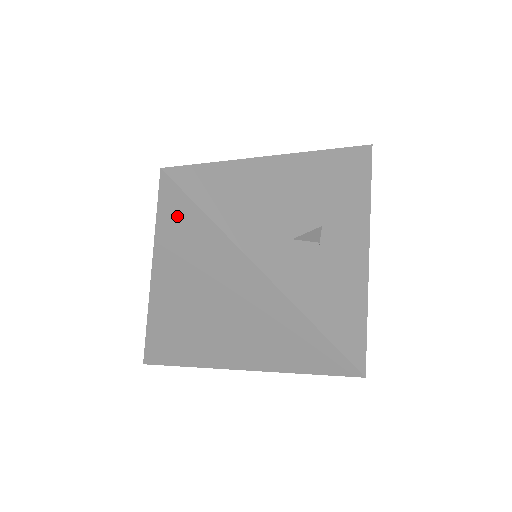
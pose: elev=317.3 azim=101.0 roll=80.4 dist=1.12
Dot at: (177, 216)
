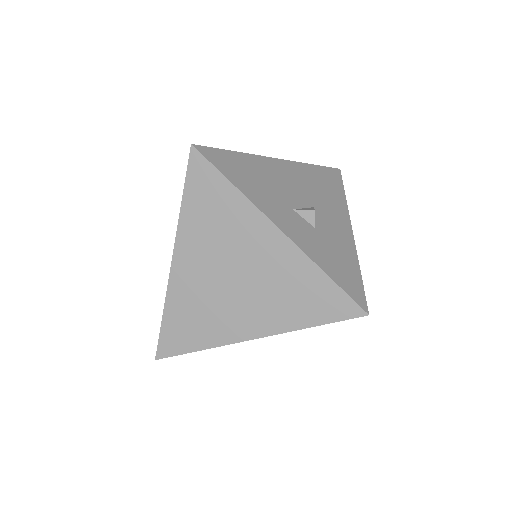
Dot at: (202, 185)
